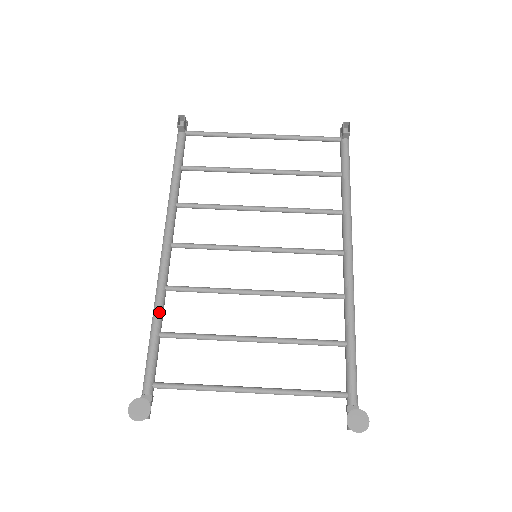
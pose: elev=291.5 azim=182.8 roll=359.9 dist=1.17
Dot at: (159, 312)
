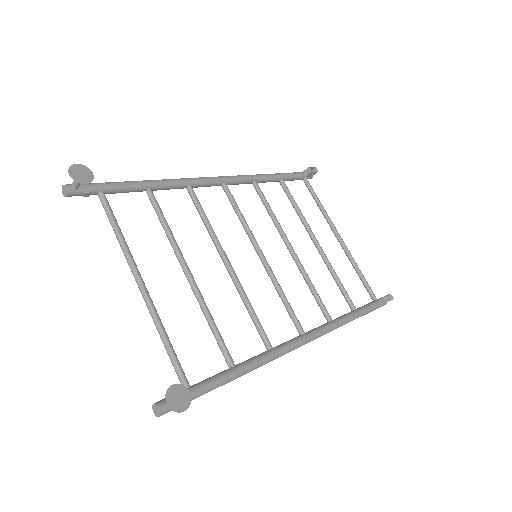
Dot at: (168, 183)
